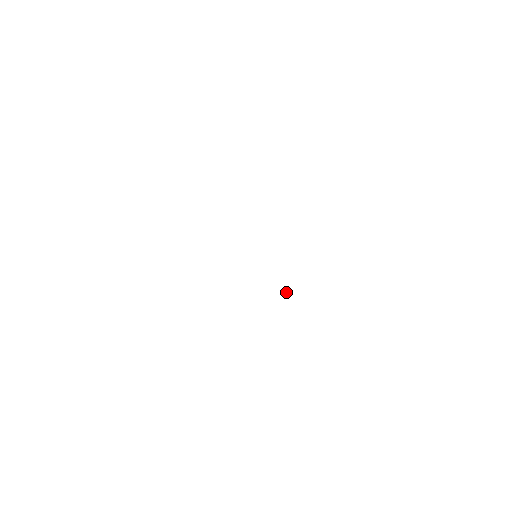
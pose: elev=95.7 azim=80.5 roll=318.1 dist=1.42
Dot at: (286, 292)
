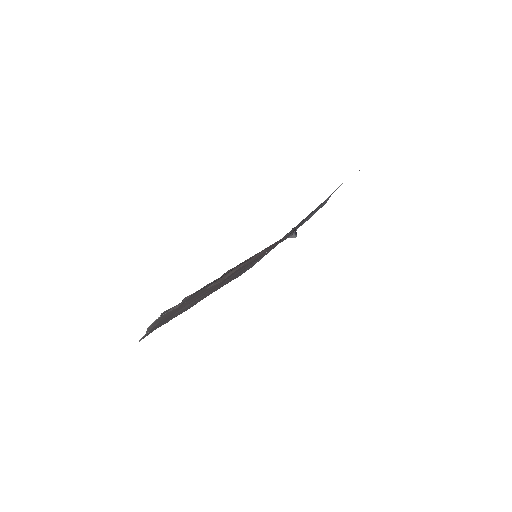
Dot at: (295, 232)
